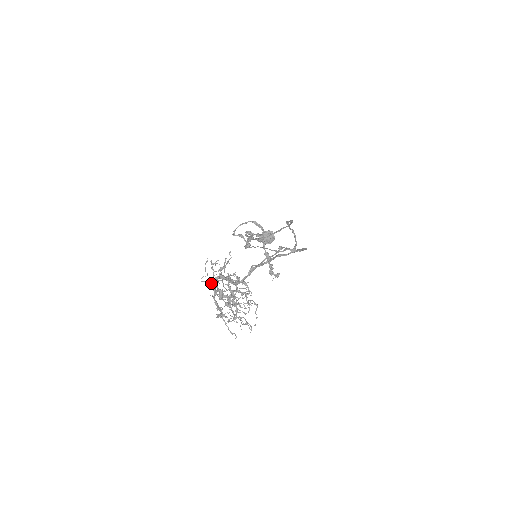
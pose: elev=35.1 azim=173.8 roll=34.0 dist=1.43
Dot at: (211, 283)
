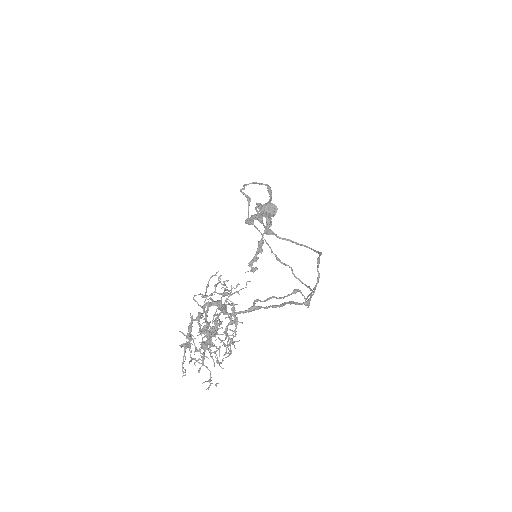
Dot at: (203, 307)
